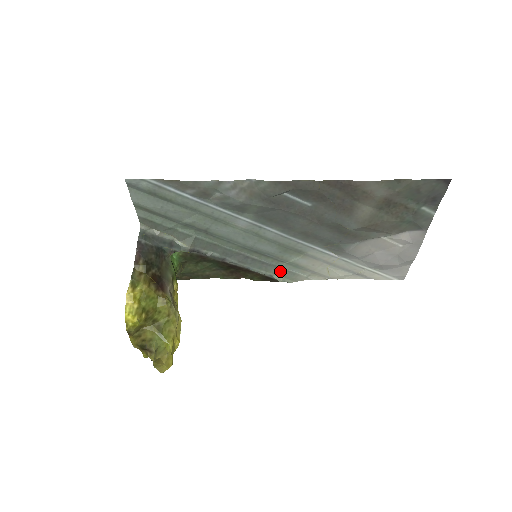
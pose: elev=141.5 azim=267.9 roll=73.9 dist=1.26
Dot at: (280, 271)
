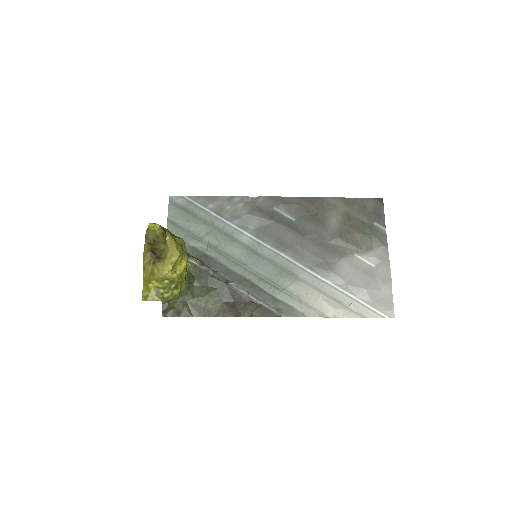
Dot at: (277, 302)
